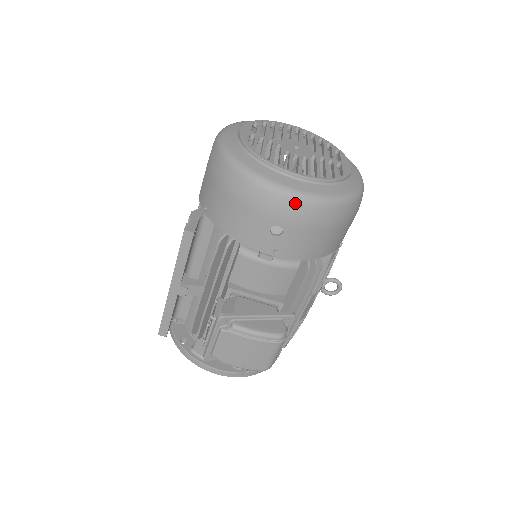
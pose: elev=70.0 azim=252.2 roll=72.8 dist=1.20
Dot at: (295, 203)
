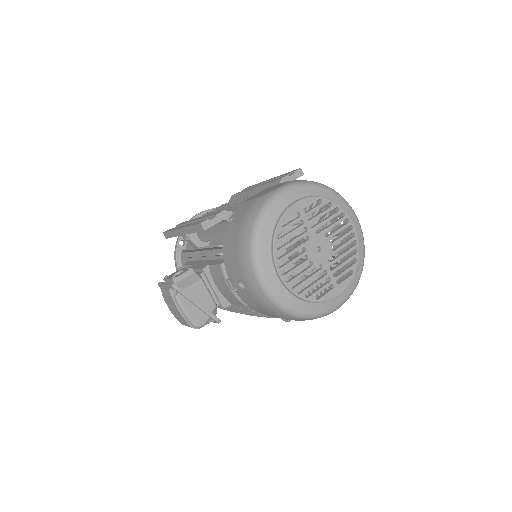
Dot at: (260, 290)
